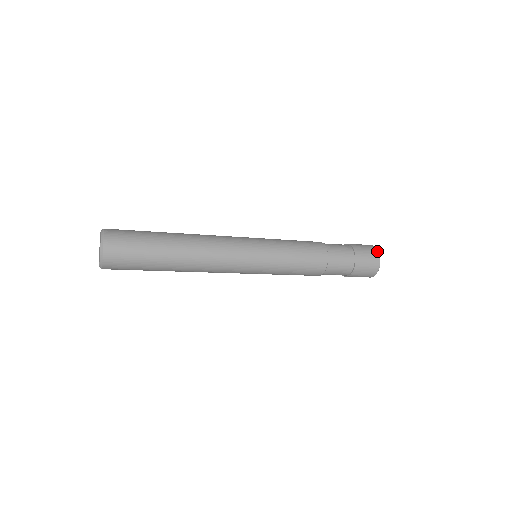
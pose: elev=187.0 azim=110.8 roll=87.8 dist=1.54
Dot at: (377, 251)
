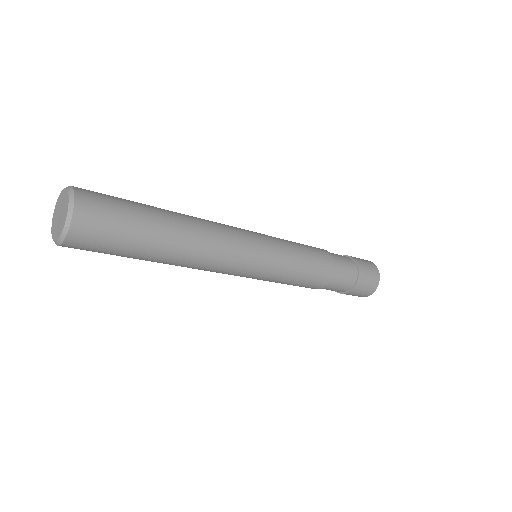
Dot at: (376, 268)
